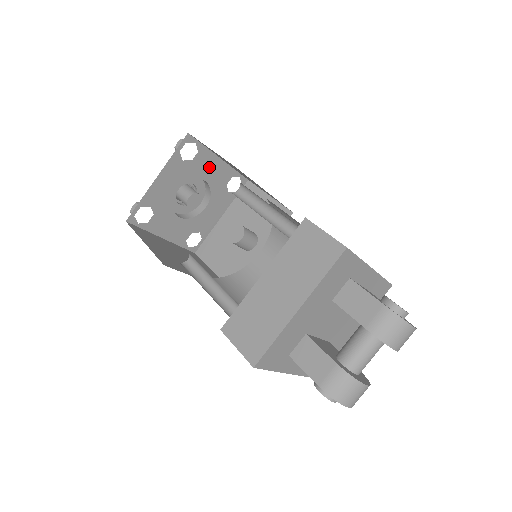
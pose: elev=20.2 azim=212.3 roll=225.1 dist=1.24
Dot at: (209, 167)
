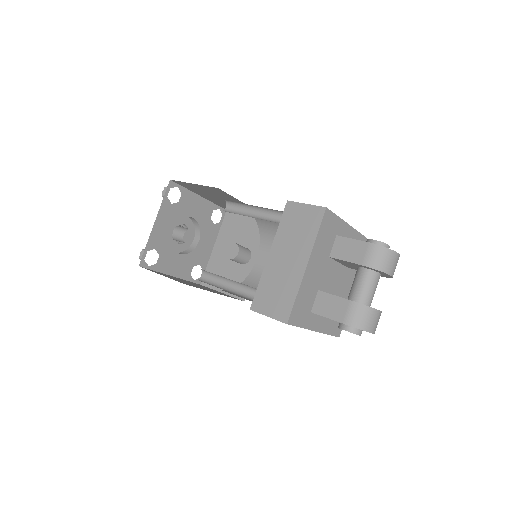
Dot at: (193, 205)
